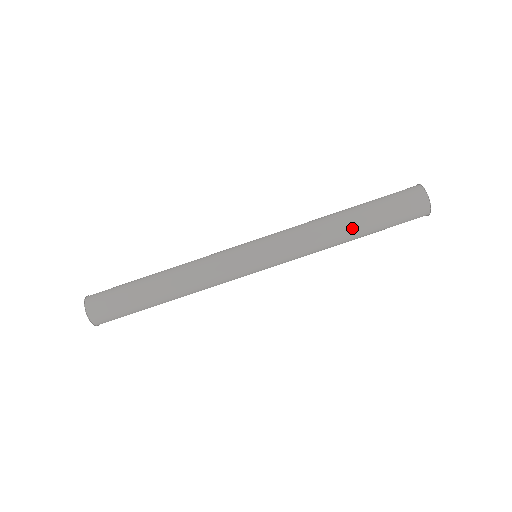
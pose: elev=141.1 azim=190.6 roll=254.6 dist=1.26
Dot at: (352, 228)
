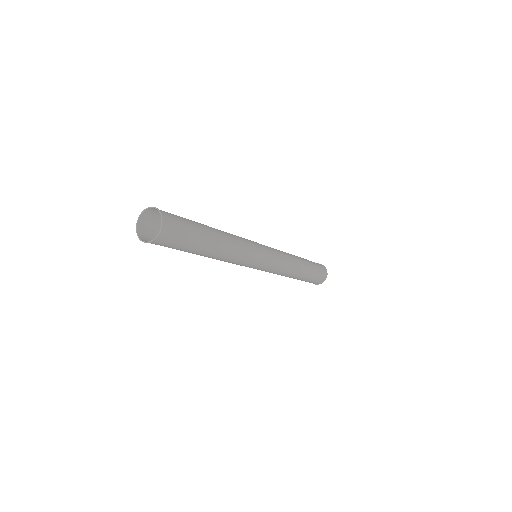
Dot at: (304, 266)
